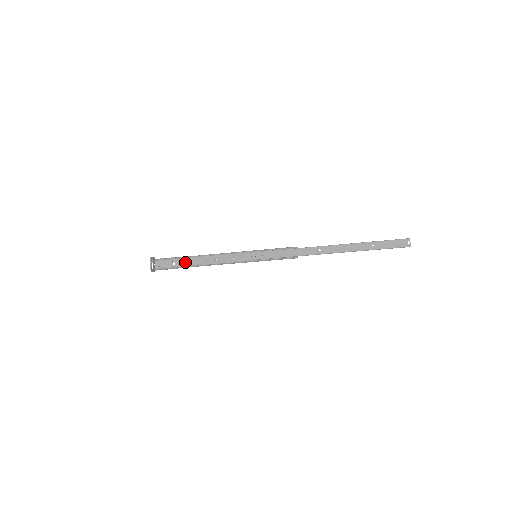
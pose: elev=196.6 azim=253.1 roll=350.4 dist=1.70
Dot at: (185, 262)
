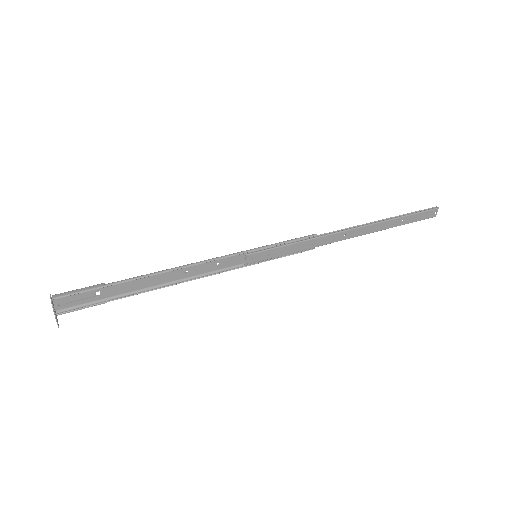
Dot at: (124, 287)
